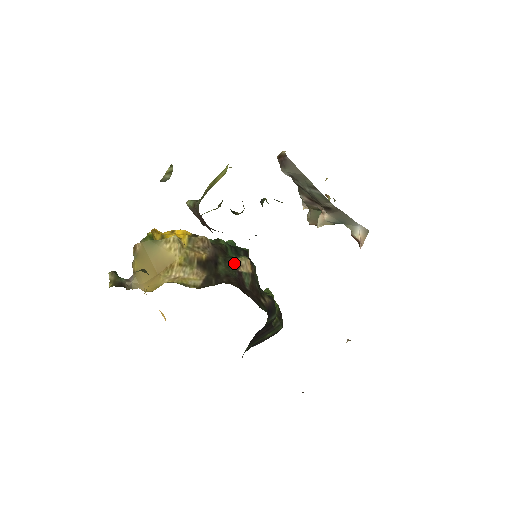
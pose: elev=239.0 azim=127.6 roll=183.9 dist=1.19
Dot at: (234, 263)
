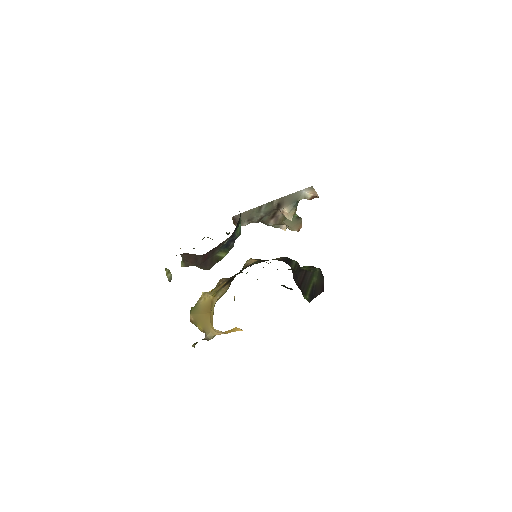
Dot at: occluded
